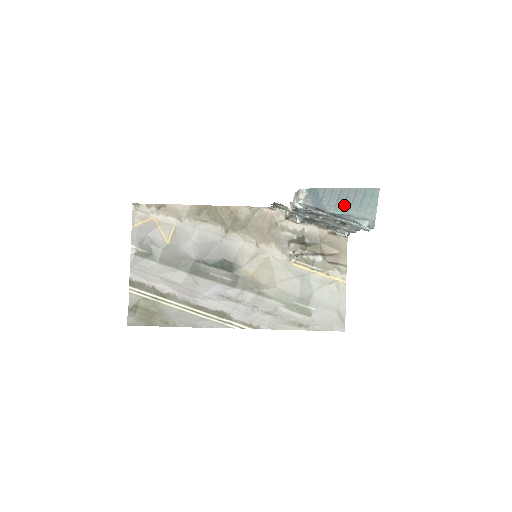
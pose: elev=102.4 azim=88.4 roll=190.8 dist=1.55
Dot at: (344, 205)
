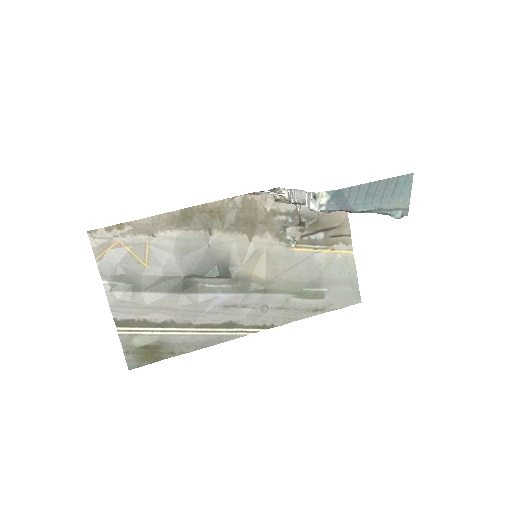
Dot at: (373, 200)
